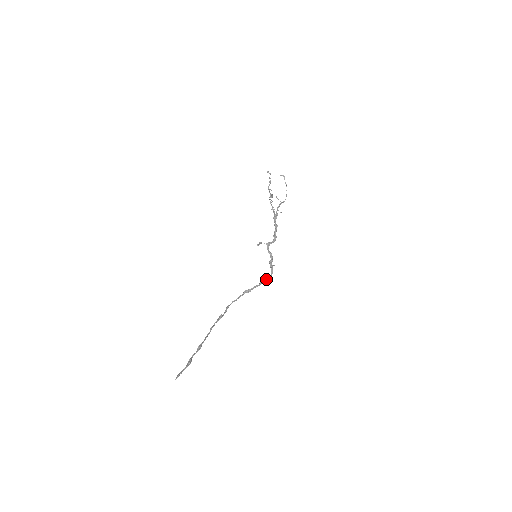
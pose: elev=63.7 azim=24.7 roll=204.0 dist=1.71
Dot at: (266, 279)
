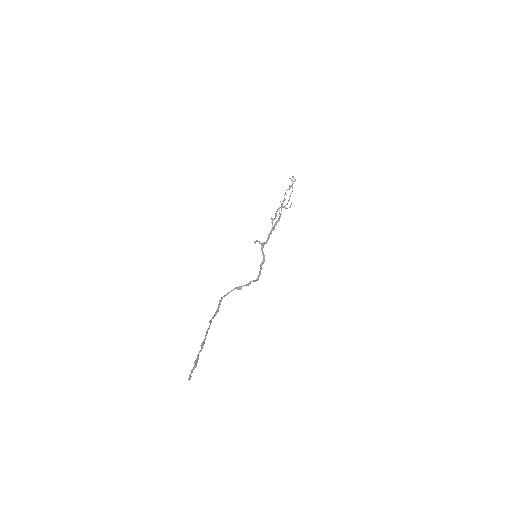
Dot at: (254, 280)
